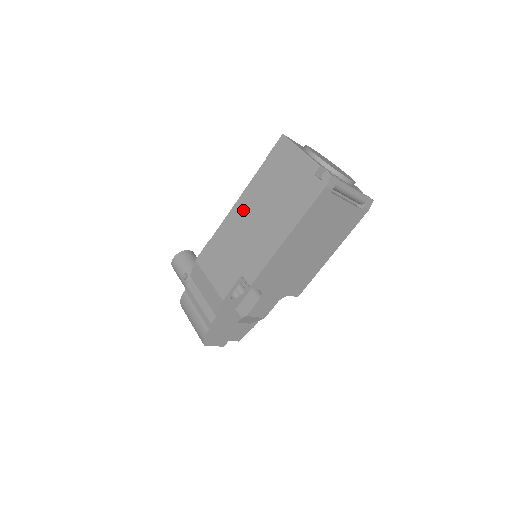
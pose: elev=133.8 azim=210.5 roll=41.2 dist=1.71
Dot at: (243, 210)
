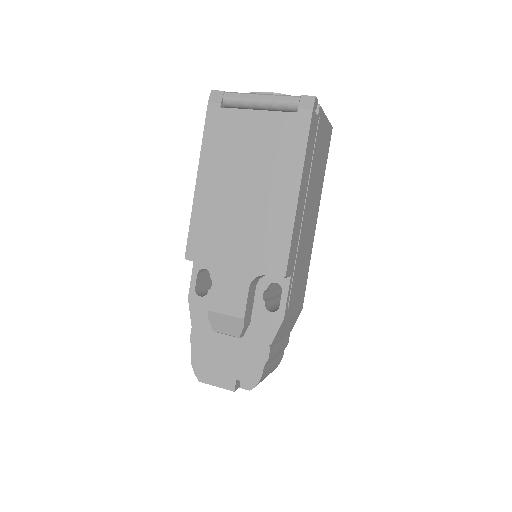
Dot at: occluded
